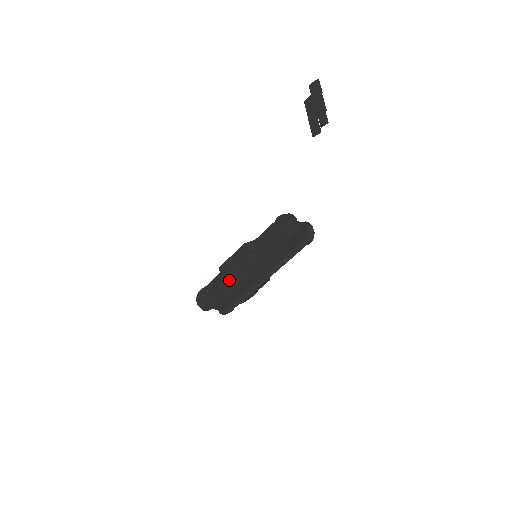
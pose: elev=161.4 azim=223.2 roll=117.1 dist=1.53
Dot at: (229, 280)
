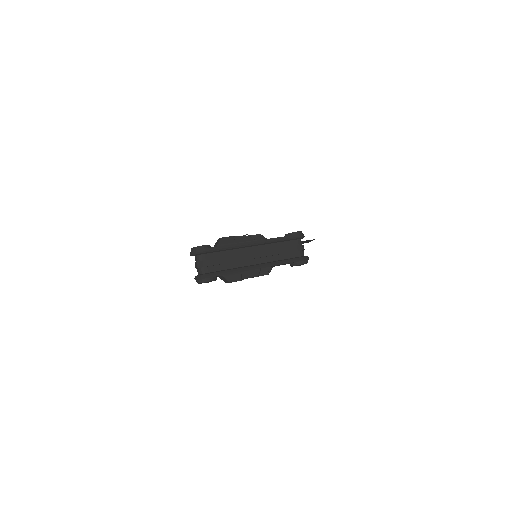
Dot at: (237, 237)
